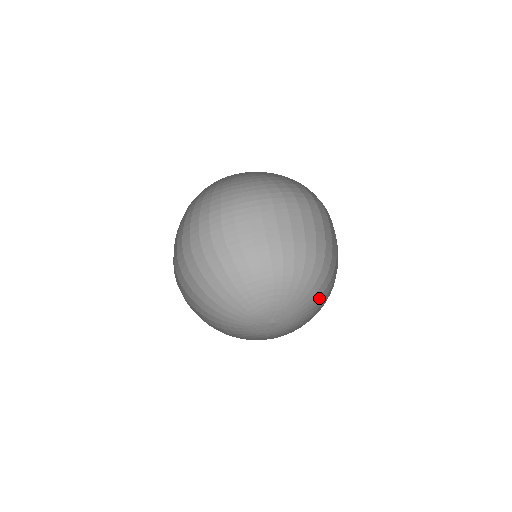
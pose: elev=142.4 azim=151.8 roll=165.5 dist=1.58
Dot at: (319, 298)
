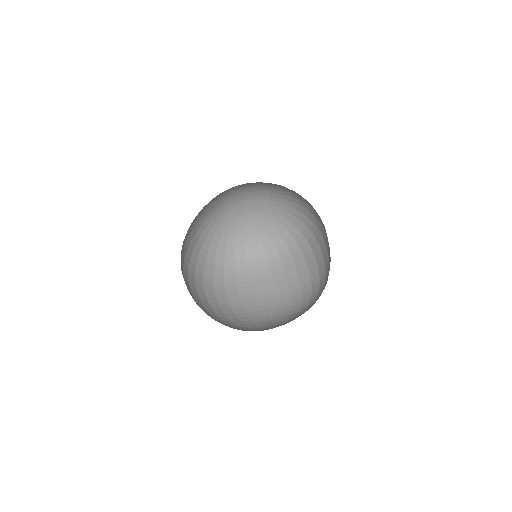
Dot at: occluded
